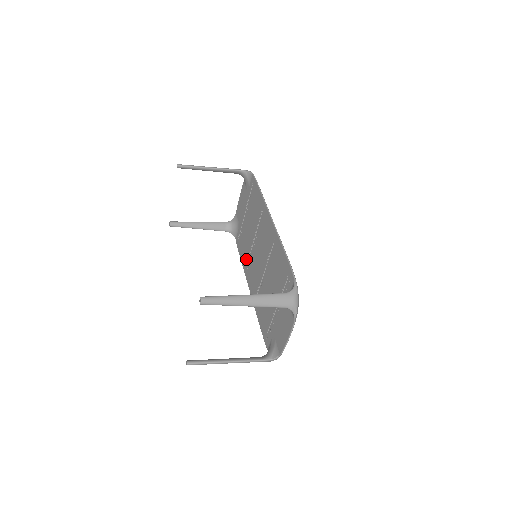
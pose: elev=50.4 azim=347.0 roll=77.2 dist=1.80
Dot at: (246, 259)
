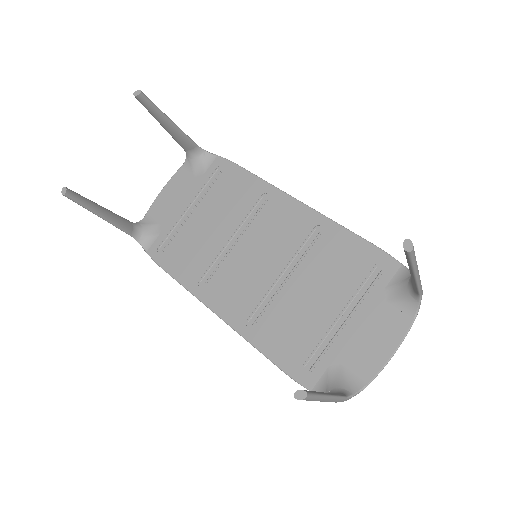
Dot at: (200, 271)
